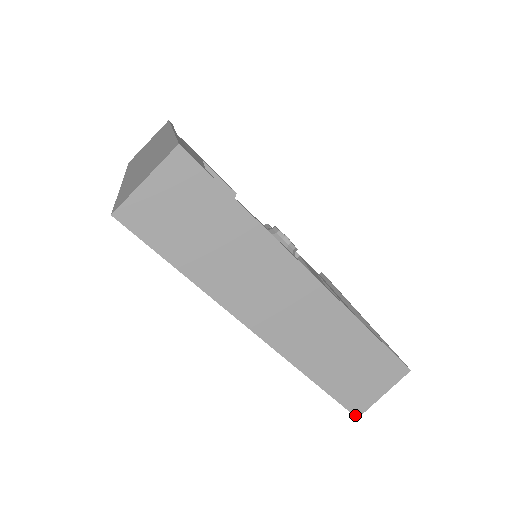
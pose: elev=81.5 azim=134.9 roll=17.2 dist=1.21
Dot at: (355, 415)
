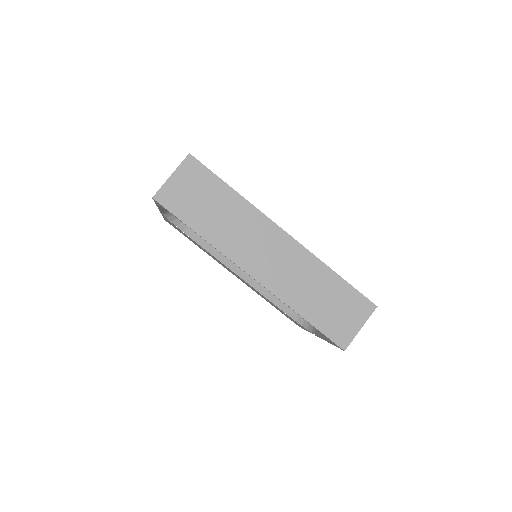
Dot at: (342, 348)
